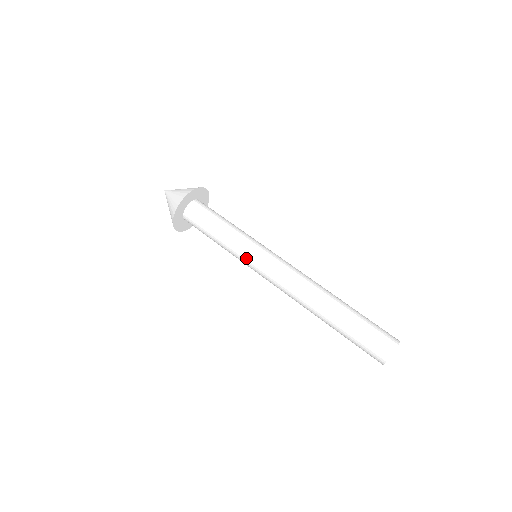
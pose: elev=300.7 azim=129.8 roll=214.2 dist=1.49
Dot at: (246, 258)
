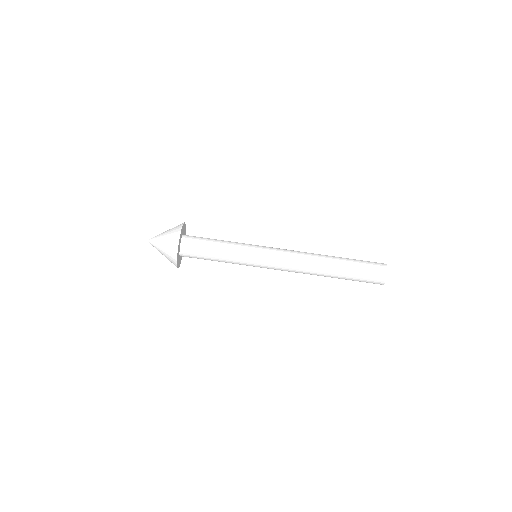
Dot at: (252, 263)
